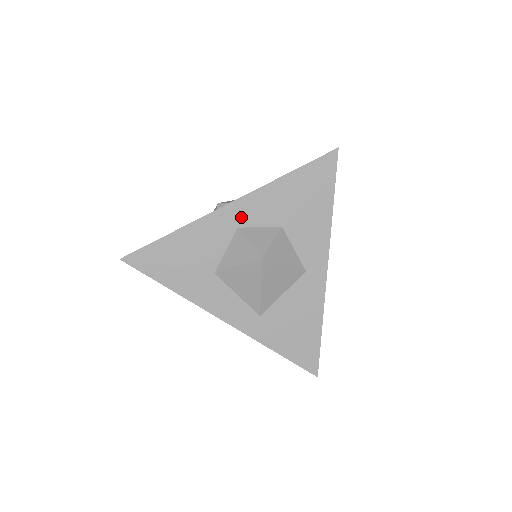
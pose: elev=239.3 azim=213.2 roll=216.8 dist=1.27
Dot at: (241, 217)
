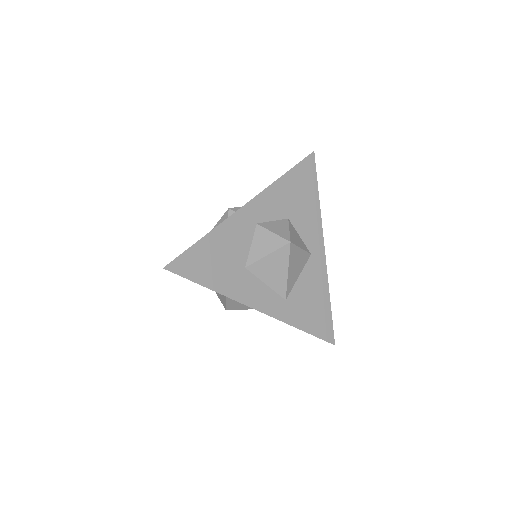
Dot at: (258, 214)
